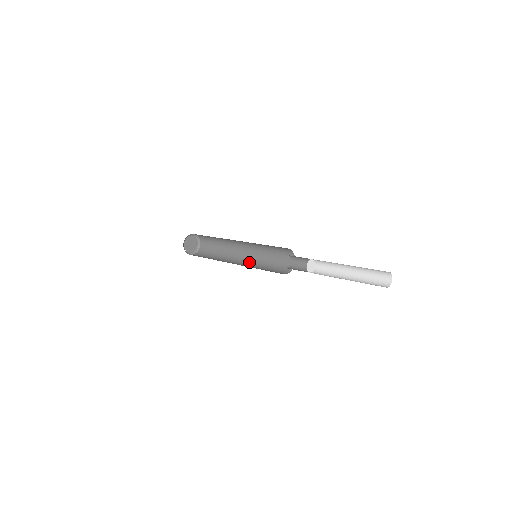
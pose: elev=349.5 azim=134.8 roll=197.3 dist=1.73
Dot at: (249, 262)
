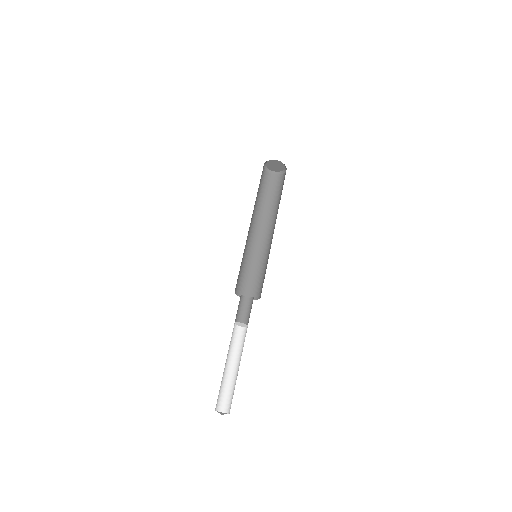
Dot at: (259, 246)
